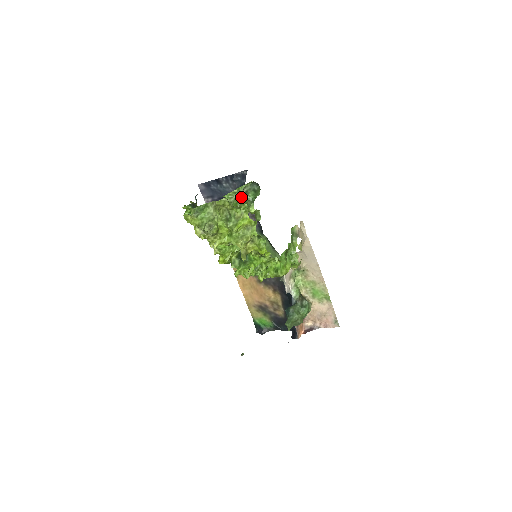
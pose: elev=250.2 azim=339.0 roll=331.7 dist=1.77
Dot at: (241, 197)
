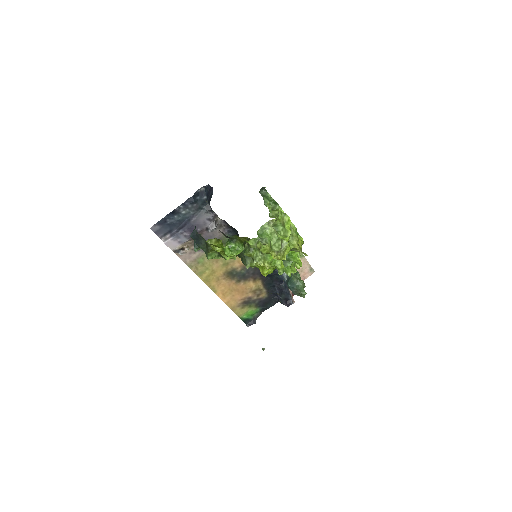
Dot at: occluded
